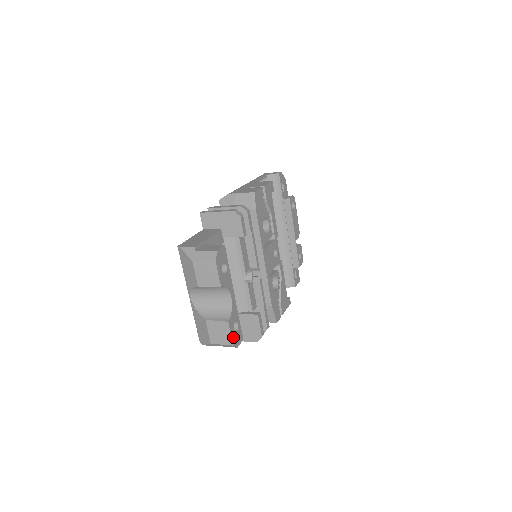
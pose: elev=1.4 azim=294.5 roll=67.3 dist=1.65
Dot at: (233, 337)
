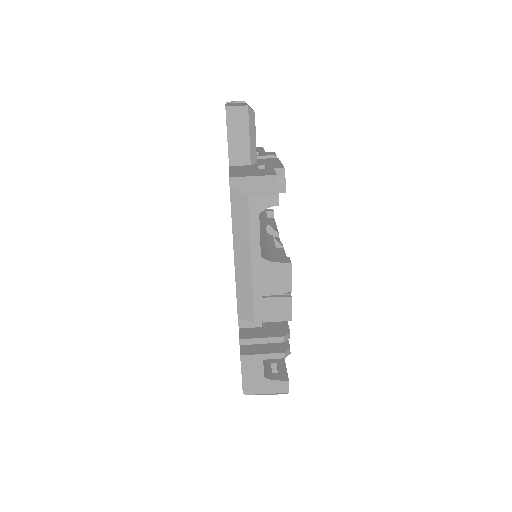
Dot at: occluded
